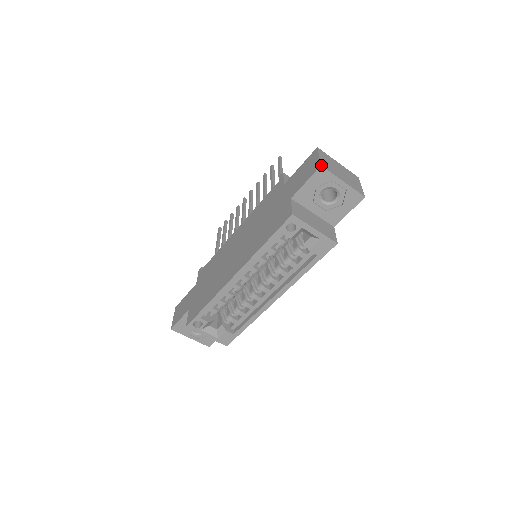
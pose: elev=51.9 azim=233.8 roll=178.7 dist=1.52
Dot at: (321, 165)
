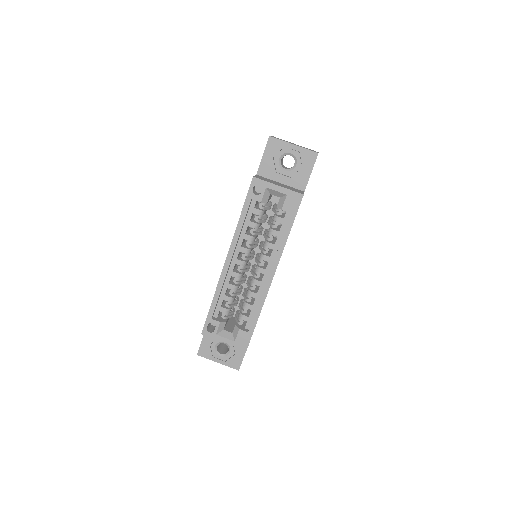
Dot at: (269, 136)
